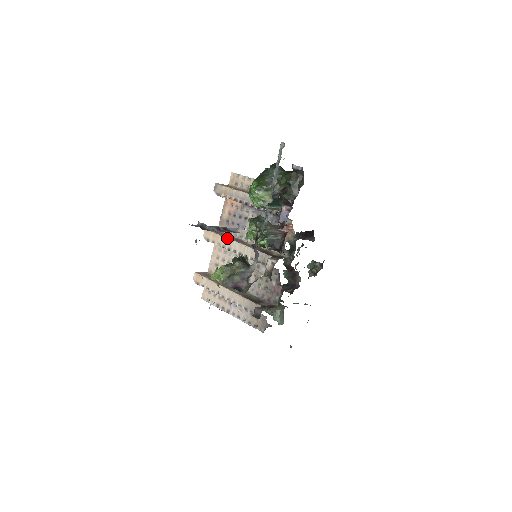
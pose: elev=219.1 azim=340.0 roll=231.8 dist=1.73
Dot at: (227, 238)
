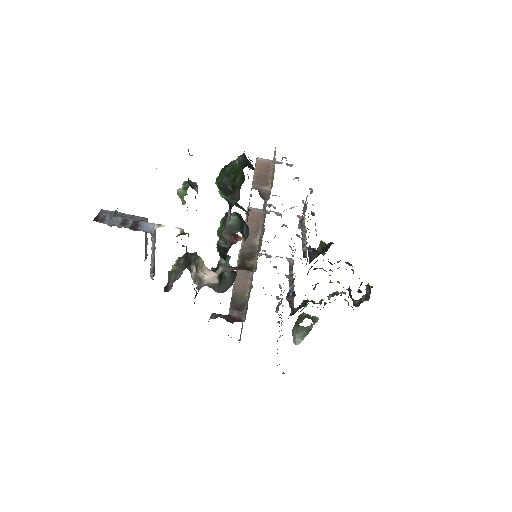
Dot at: occluded
